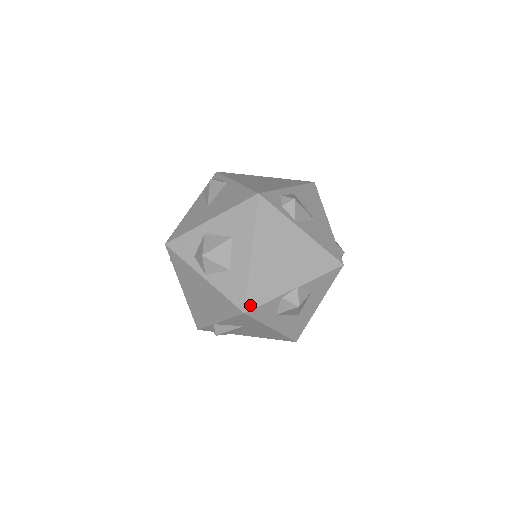
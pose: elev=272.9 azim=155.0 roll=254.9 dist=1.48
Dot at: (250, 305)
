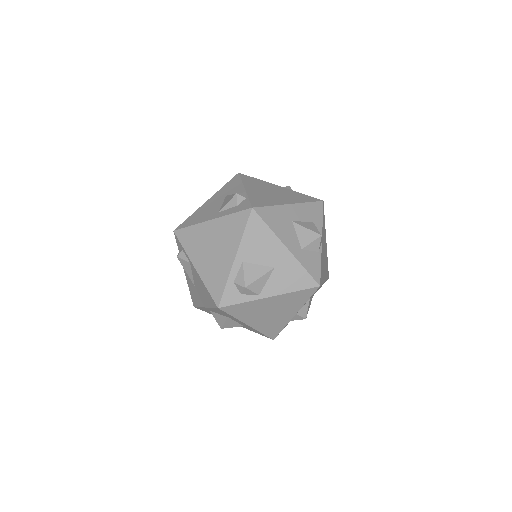
Dot at: (273, 336)
